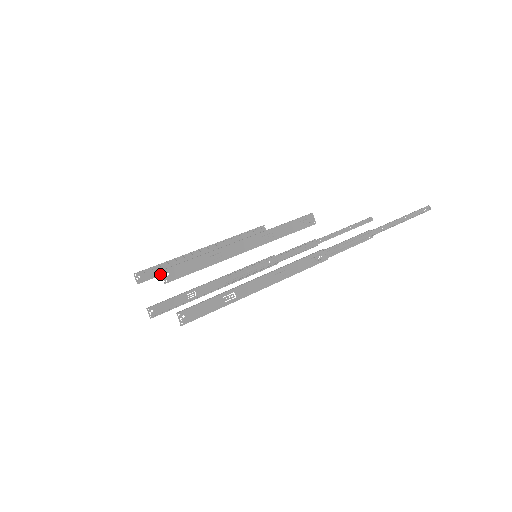
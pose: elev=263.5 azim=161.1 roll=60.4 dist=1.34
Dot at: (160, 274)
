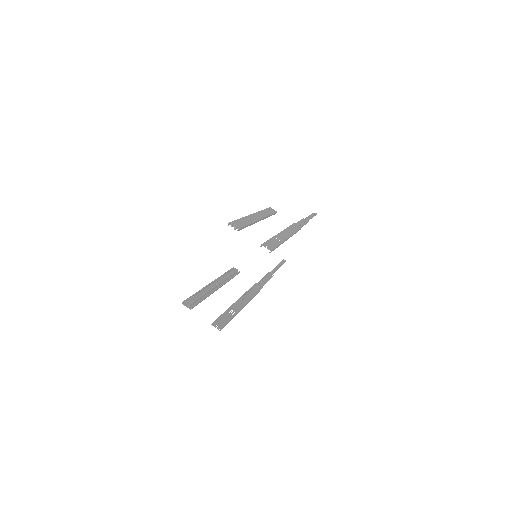
Dot at: (200, 300)
